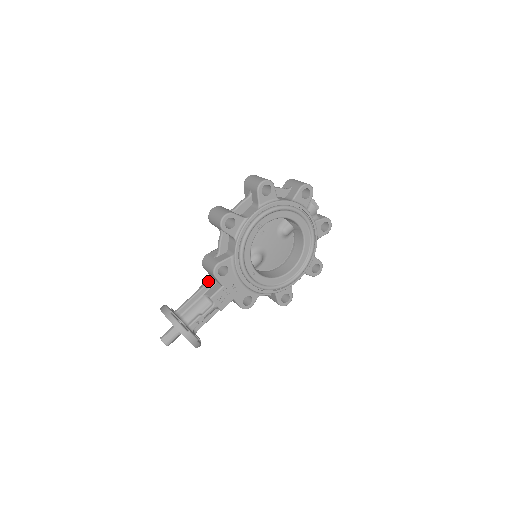
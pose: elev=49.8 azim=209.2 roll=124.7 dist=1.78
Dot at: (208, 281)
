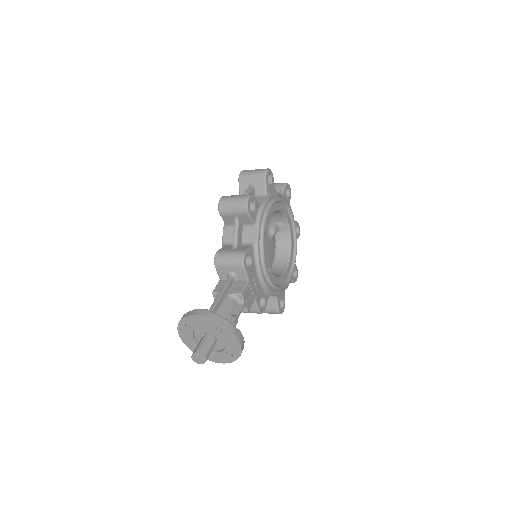
Dot at: (229, 279)
